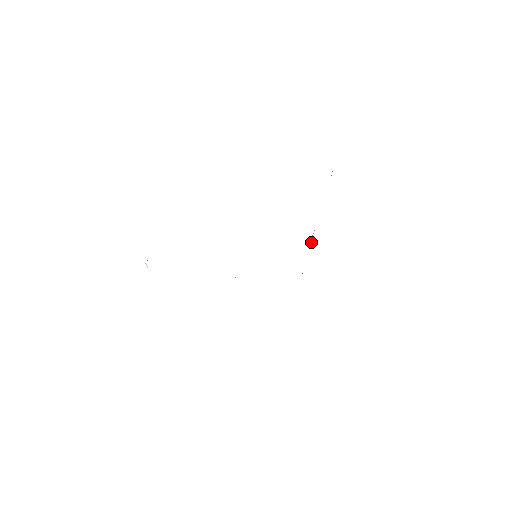
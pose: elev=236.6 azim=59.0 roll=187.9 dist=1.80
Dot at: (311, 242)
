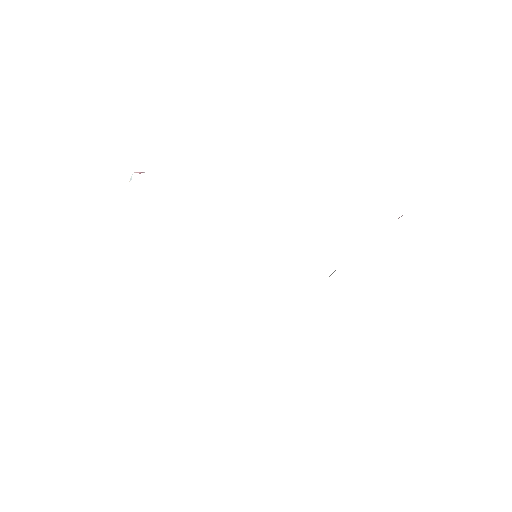
Dot at: occluded
